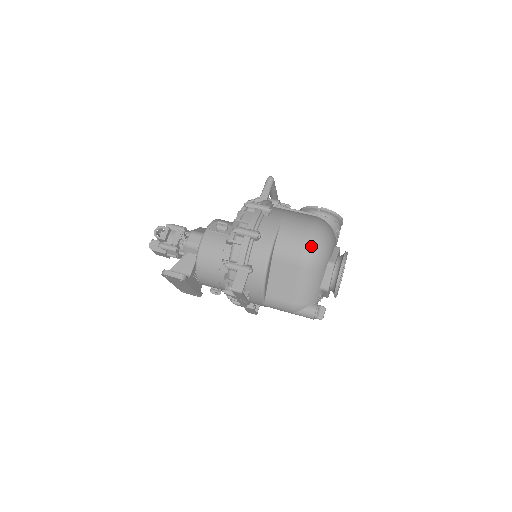
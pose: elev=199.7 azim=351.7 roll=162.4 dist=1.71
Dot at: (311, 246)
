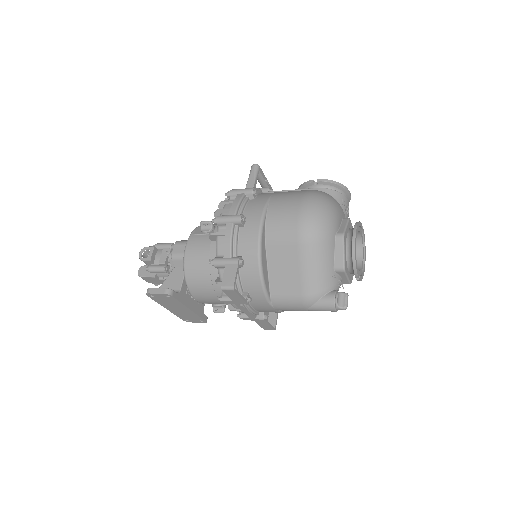
Dot at: (307, 217)
